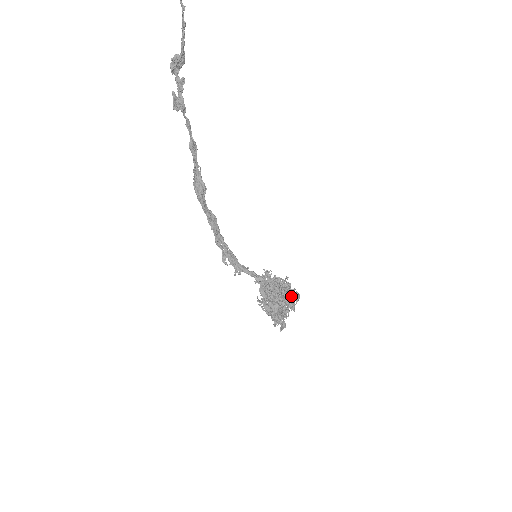
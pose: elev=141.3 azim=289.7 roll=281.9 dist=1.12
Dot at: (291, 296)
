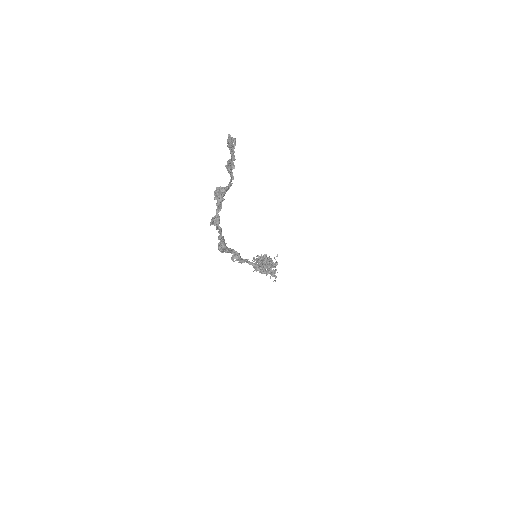
Dot at: (272, 276)
